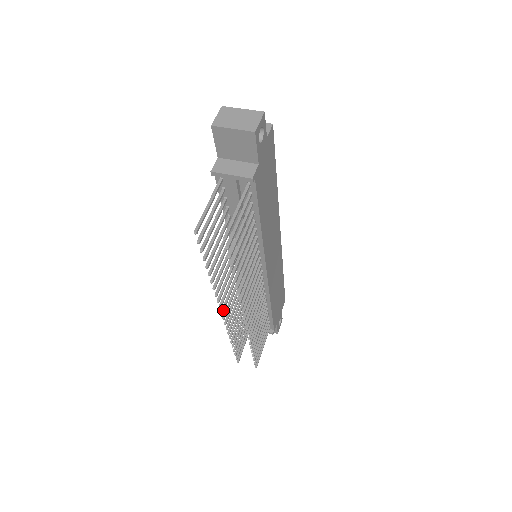
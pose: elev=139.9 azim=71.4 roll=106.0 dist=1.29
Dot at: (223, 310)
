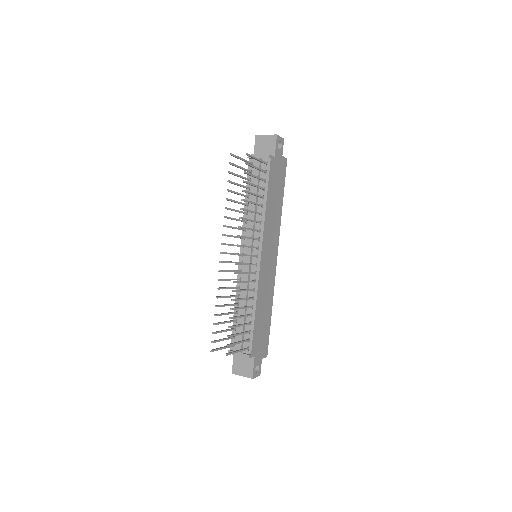
Dot at: (223, 252)
